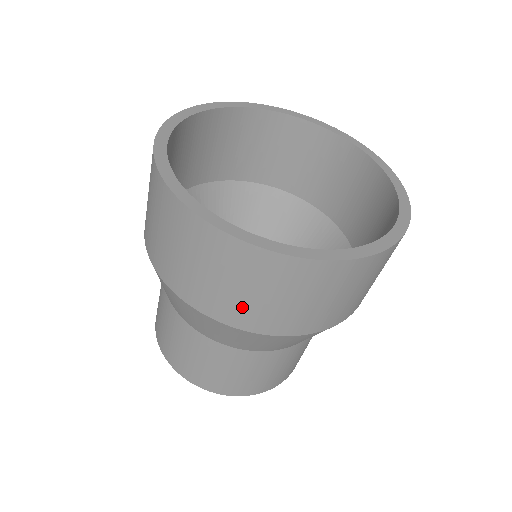
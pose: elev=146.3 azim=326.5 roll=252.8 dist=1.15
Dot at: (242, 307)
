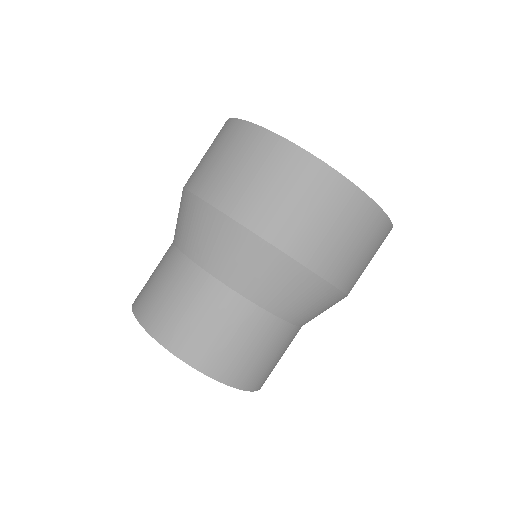
Dot at: (266, 207)
